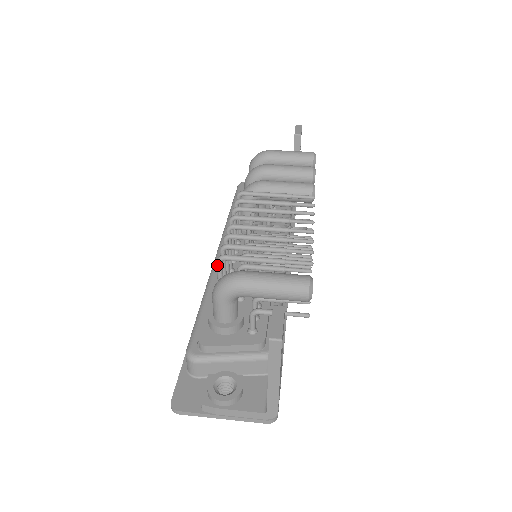
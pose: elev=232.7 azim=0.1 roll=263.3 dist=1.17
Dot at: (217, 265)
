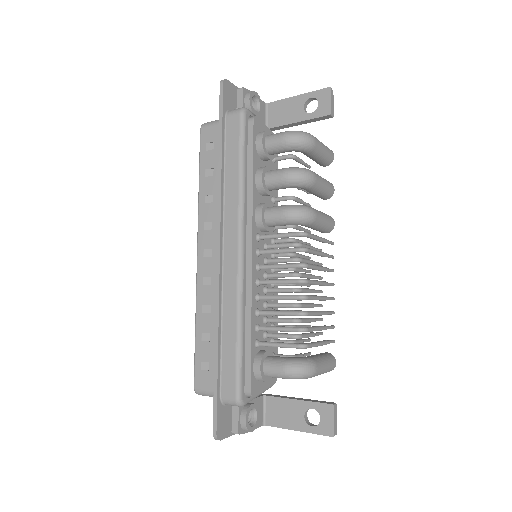
Dot at: (296, 348)
